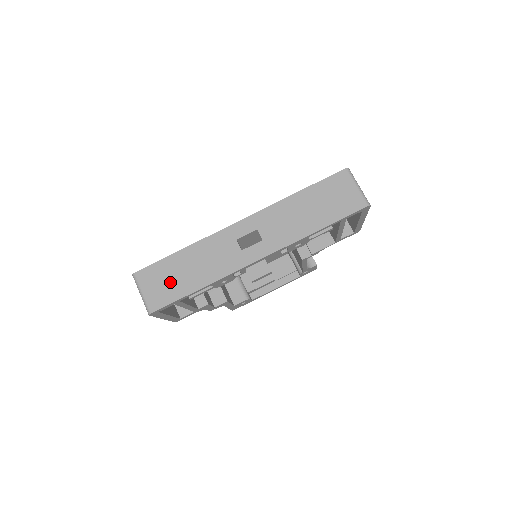
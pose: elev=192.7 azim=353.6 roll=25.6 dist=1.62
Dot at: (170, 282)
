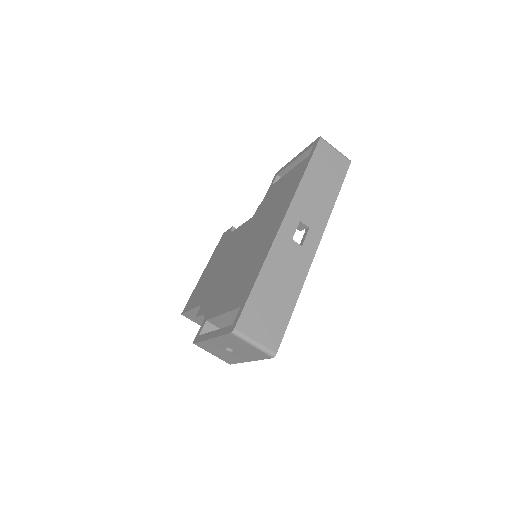
Dot at: (271, 313)
